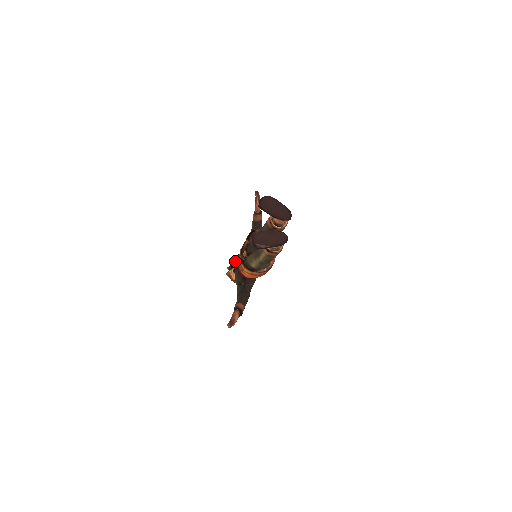
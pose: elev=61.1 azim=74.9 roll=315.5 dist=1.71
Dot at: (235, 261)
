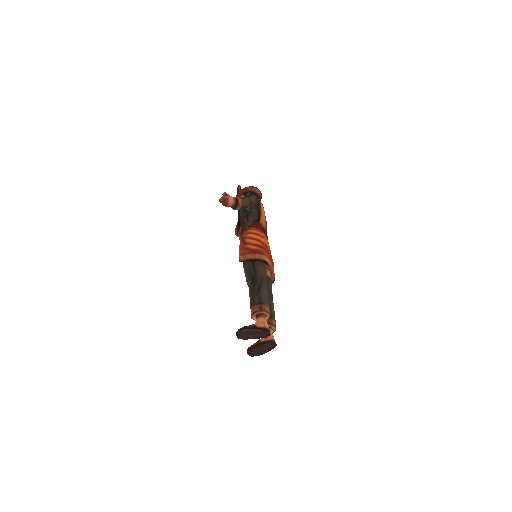
Dot at: occluded
